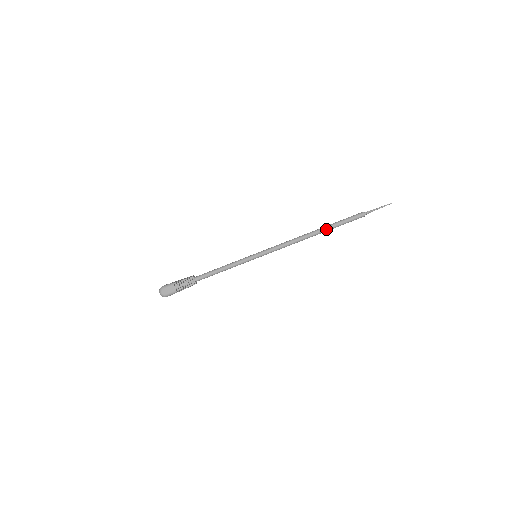
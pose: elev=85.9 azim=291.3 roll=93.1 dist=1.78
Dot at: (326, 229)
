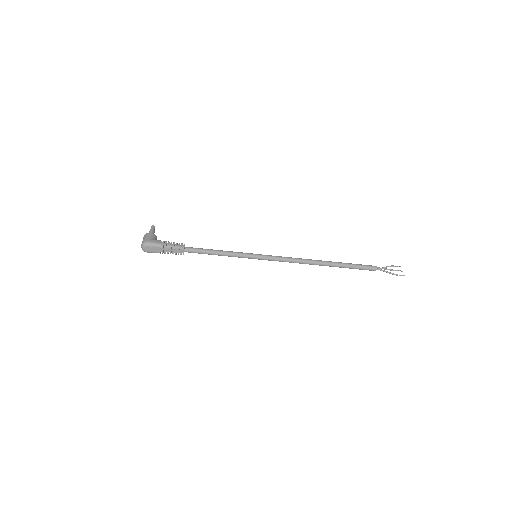
Dot at: (335, 266)
